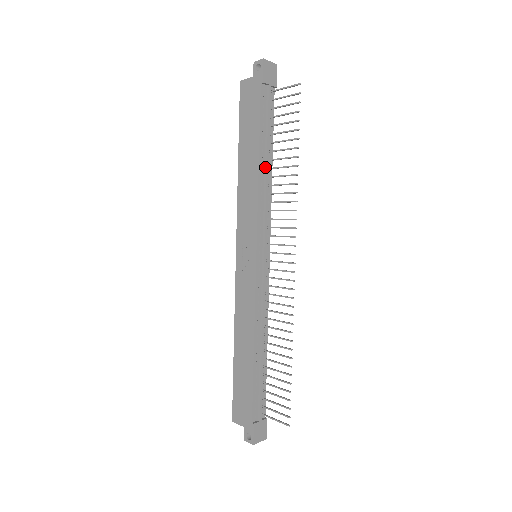
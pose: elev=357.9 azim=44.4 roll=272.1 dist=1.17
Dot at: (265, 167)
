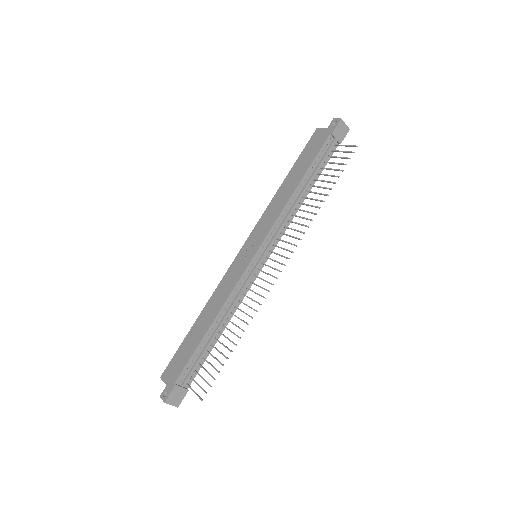
Dot at: (300, 193)
